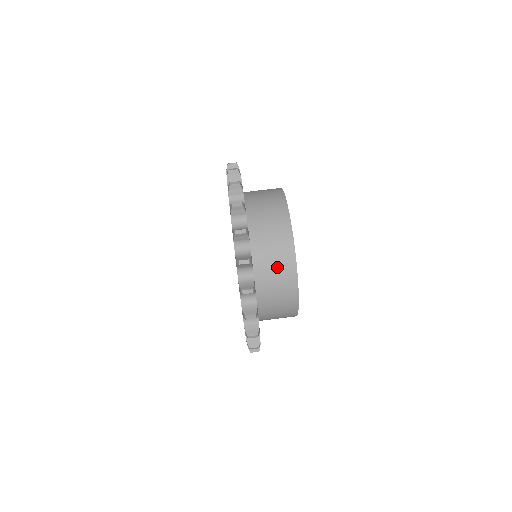
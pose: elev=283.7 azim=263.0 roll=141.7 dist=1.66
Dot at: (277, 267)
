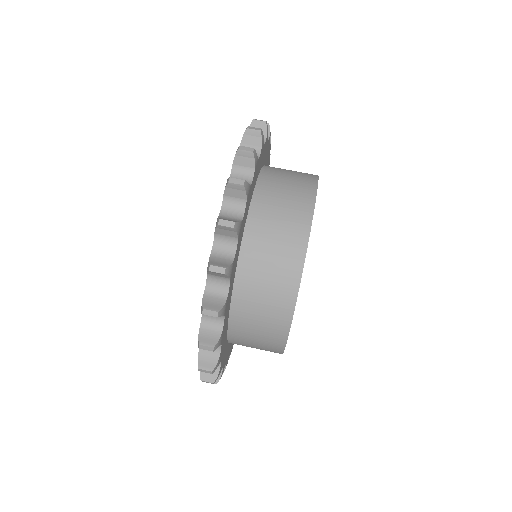
Dot at: (259, 344)
